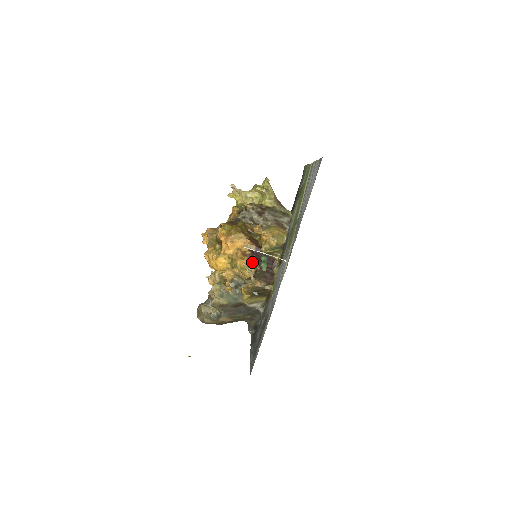
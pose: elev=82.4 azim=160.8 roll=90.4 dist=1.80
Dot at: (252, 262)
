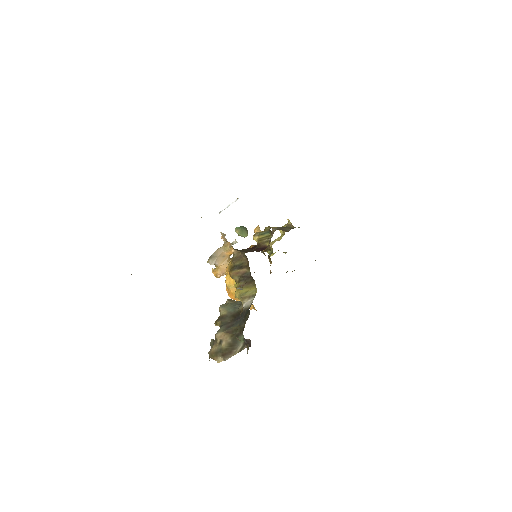
Dot at: occluded
